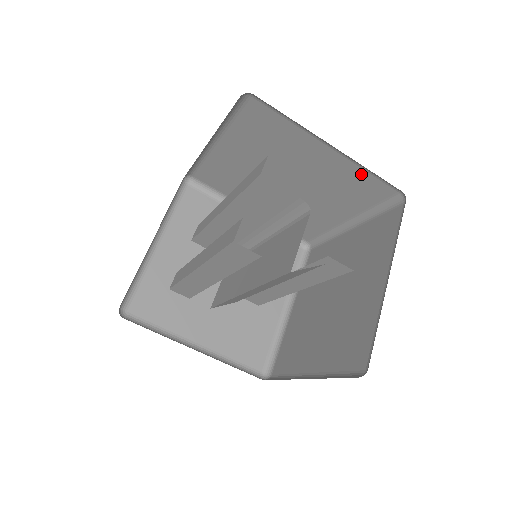
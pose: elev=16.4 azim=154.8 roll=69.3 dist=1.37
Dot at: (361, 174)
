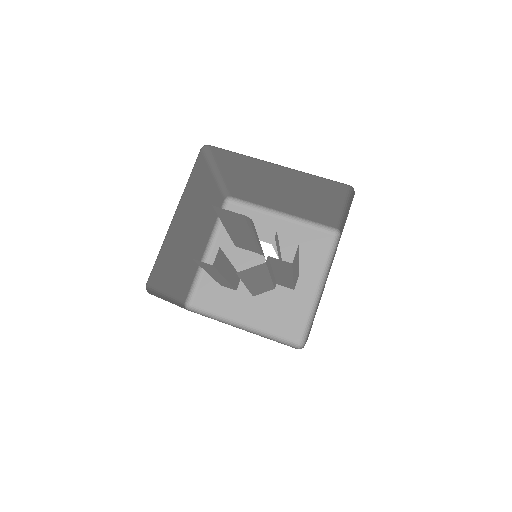
Dot at: (314, 178)
